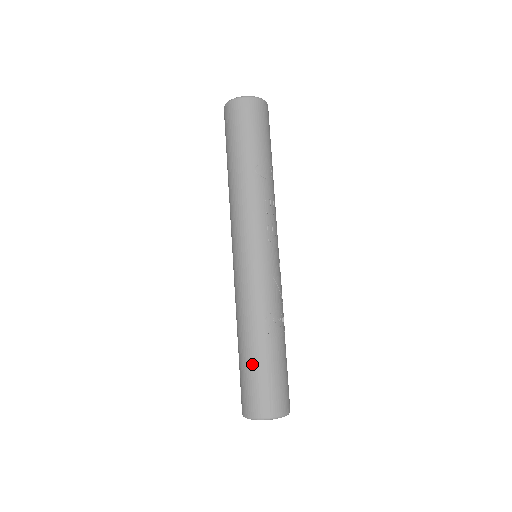
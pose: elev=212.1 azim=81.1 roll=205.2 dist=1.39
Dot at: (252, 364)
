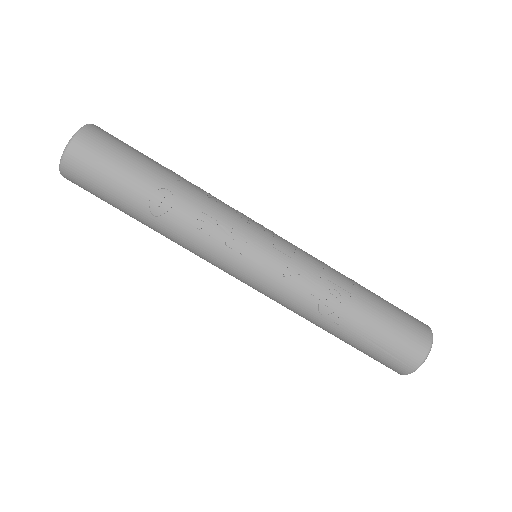
Dot at: (353, 346)
